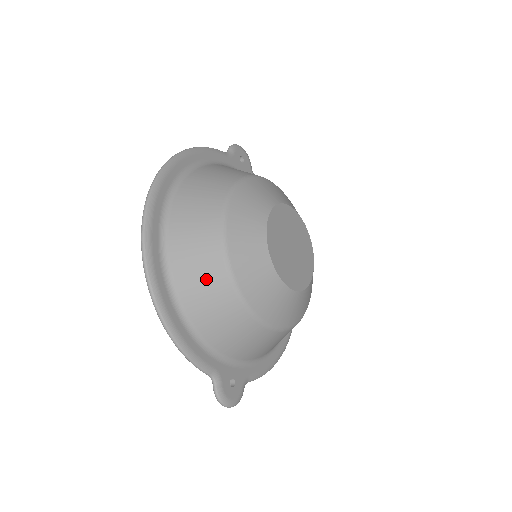
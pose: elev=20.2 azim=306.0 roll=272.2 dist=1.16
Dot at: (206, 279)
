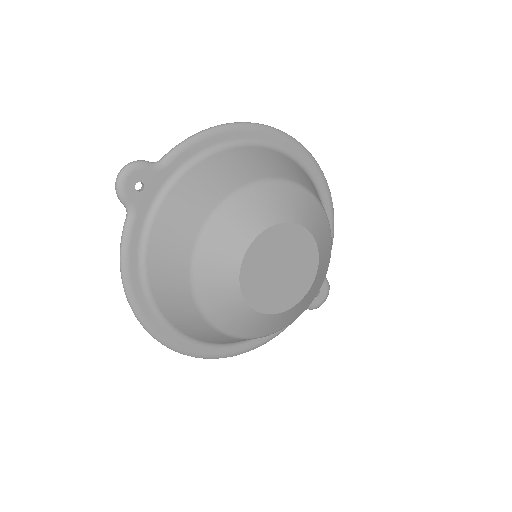
Dot at: occluded
